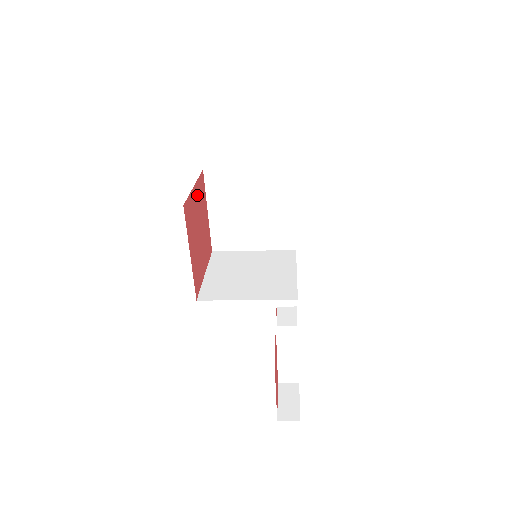
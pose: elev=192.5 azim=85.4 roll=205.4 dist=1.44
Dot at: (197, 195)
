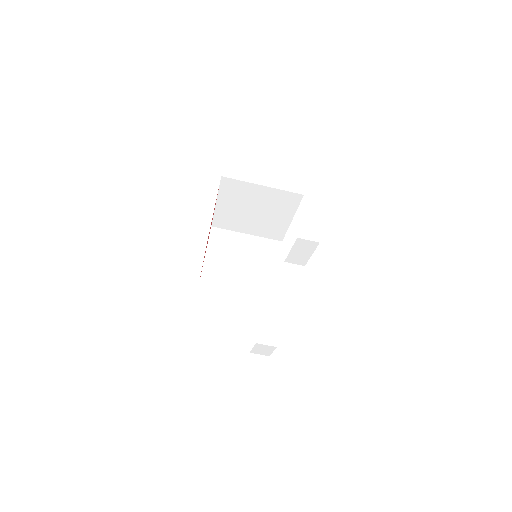
Dot at: occluded
